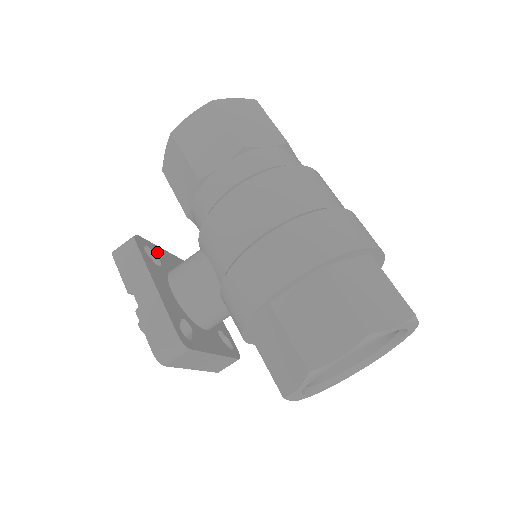
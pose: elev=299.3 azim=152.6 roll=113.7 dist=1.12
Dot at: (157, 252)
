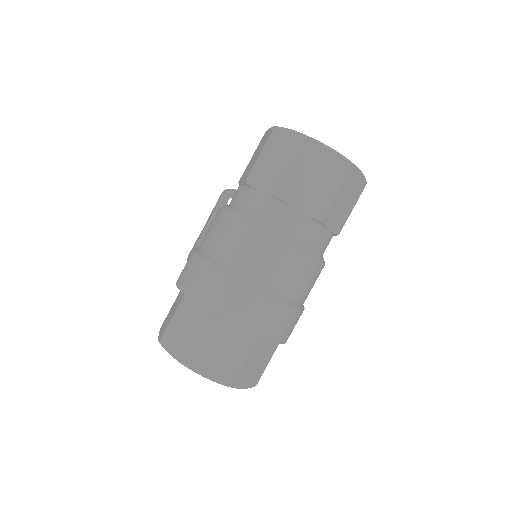
Dot at: occluded
